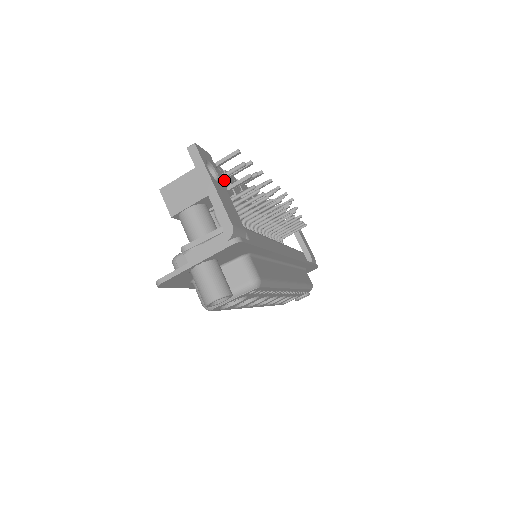
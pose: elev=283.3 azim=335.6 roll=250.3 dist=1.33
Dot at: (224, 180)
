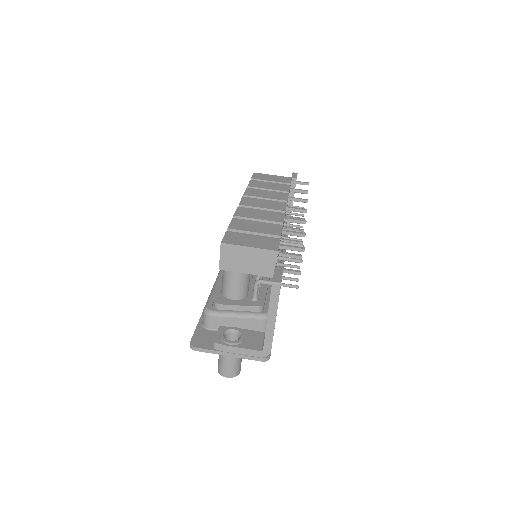
Dot at: (277, 258)
